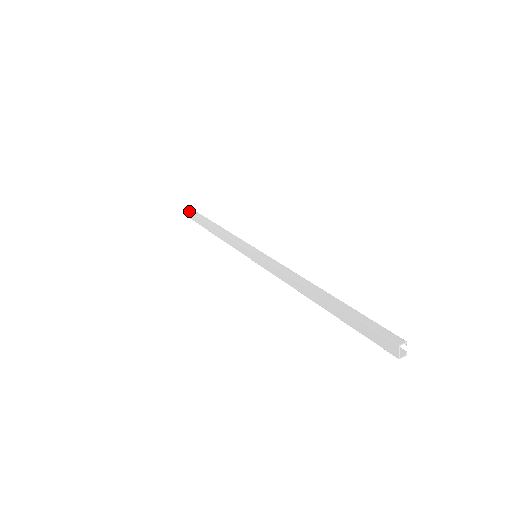
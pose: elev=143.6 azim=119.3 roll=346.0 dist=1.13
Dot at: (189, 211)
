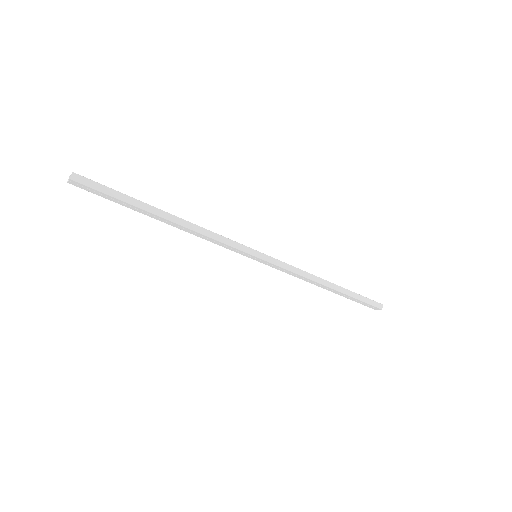
Dot at: (89, 187)
